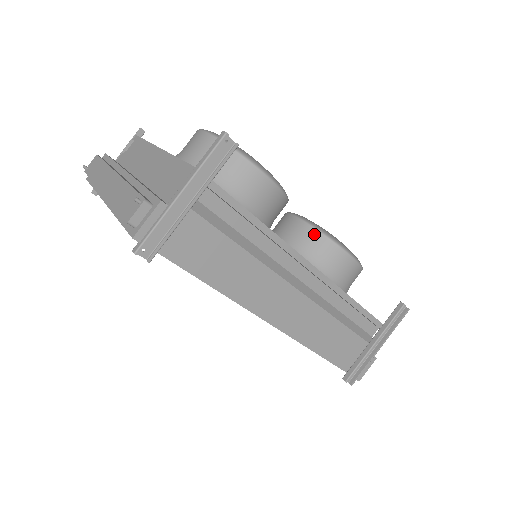
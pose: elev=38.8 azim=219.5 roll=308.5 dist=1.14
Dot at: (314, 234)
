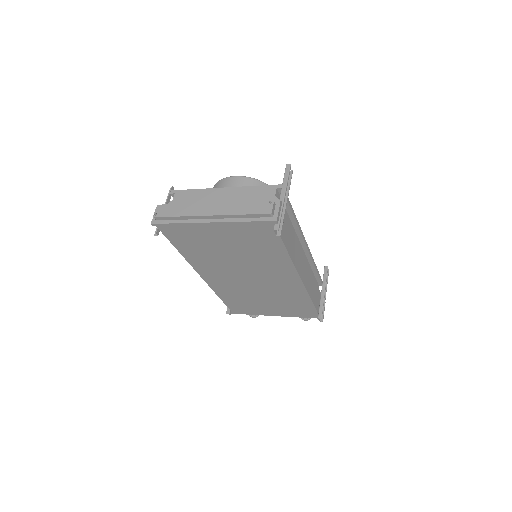
Dot at: occluded
